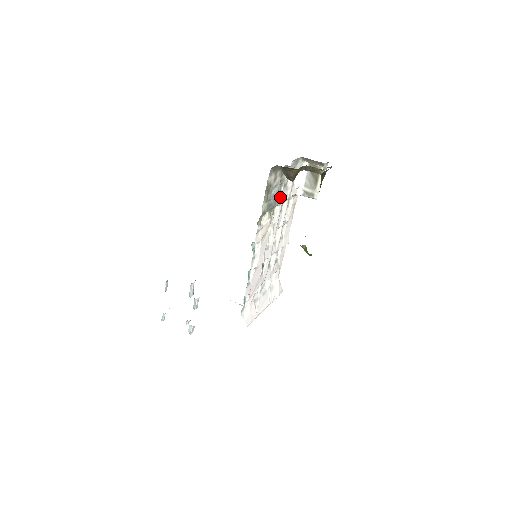
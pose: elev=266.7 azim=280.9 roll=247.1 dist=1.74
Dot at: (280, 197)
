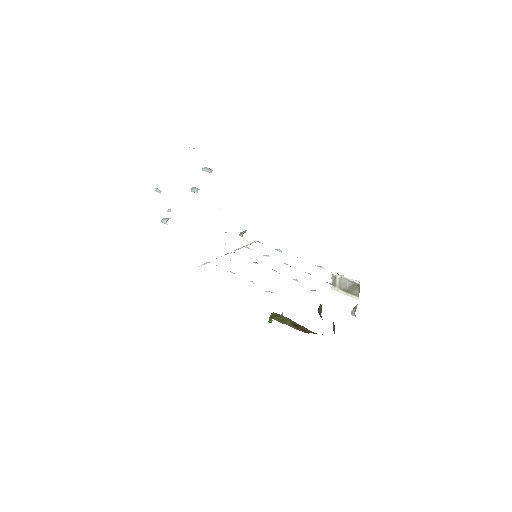
Dot at: occluded
